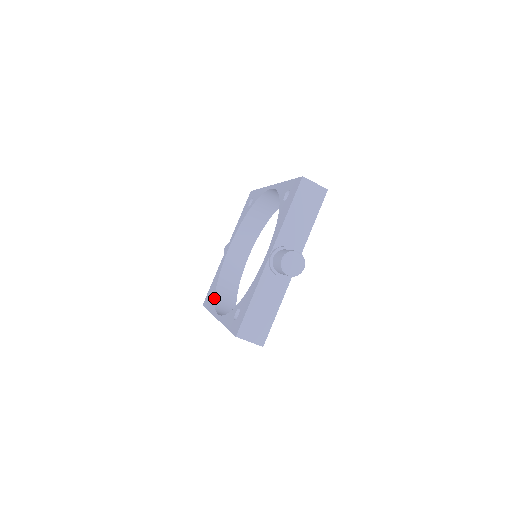
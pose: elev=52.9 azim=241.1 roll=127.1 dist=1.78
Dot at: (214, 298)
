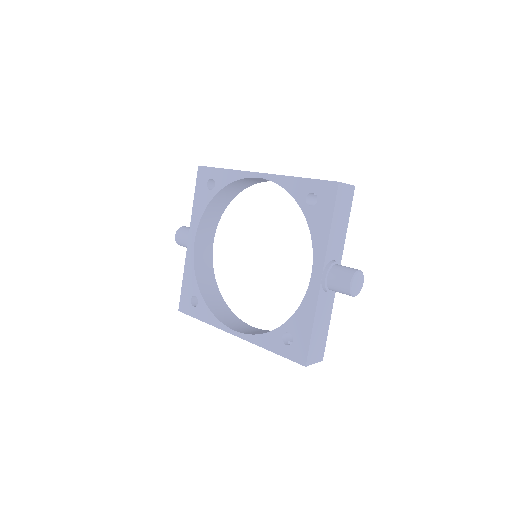
Dot at: (207, 307)
